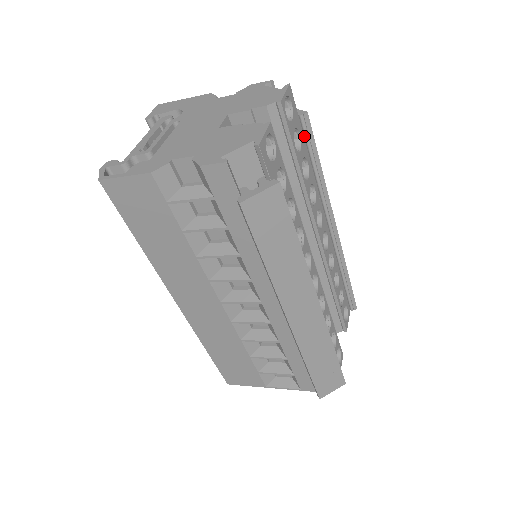
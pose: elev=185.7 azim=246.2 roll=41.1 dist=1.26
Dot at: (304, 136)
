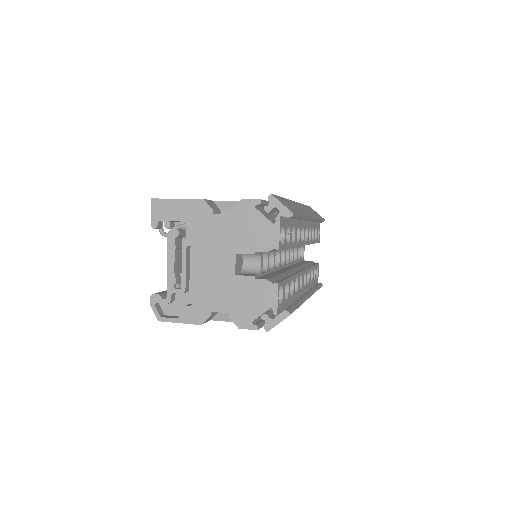
Dot at: (290, 218)
